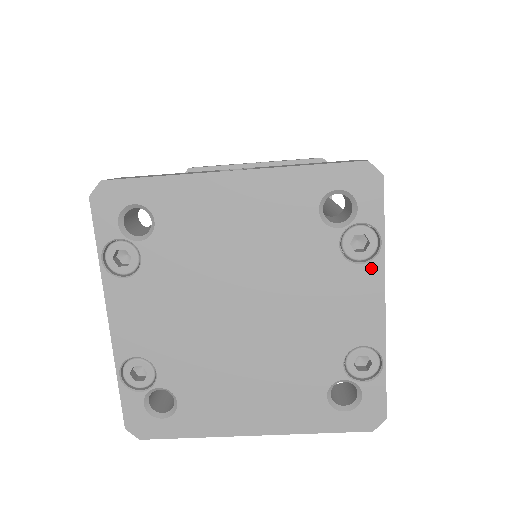
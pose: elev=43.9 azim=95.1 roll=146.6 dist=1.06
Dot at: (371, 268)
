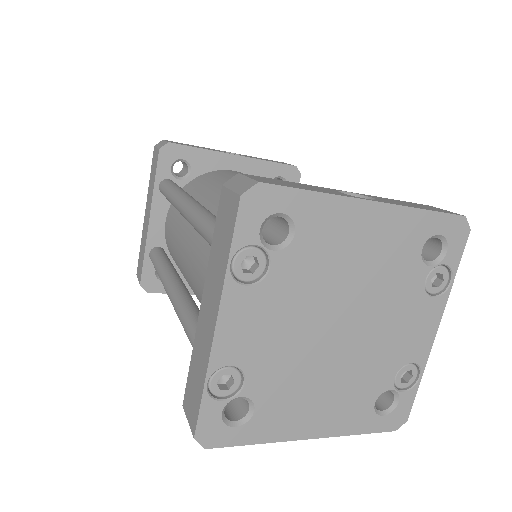
Dot at: (439, 301)
